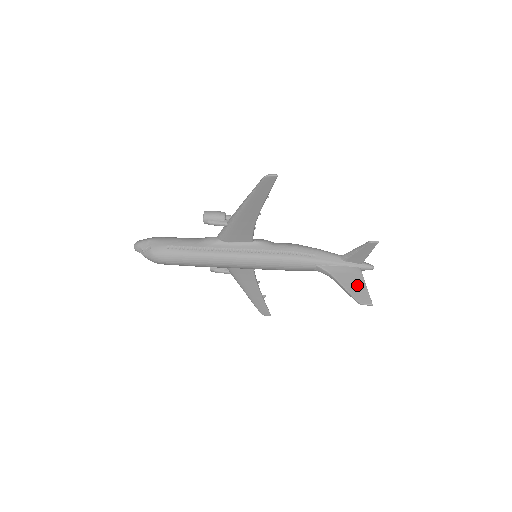
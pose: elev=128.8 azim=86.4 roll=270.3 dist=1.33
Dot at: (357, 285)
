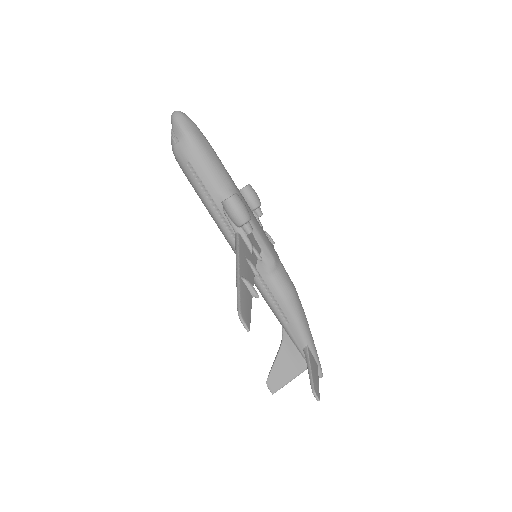
Dot at: (285, 373)
